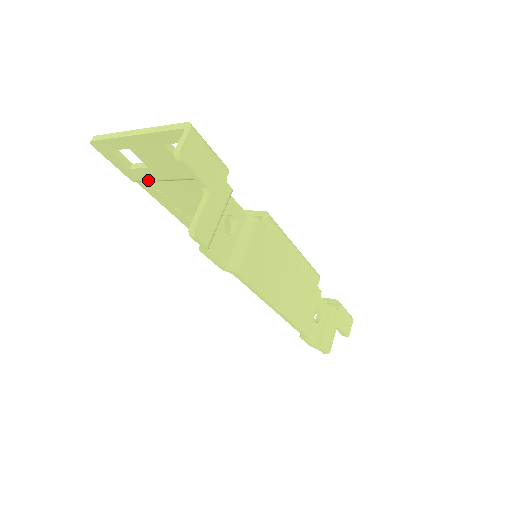
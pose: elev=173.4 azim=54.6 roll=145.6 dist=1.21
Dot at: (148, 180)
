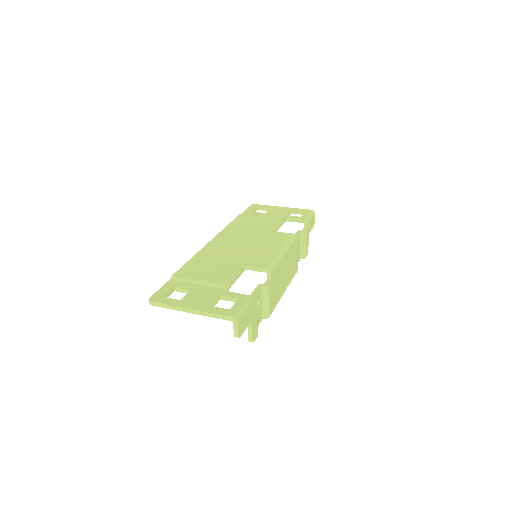
Dot at: occluded
